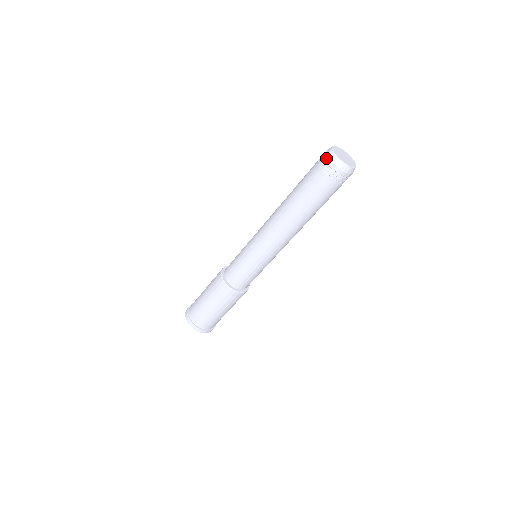
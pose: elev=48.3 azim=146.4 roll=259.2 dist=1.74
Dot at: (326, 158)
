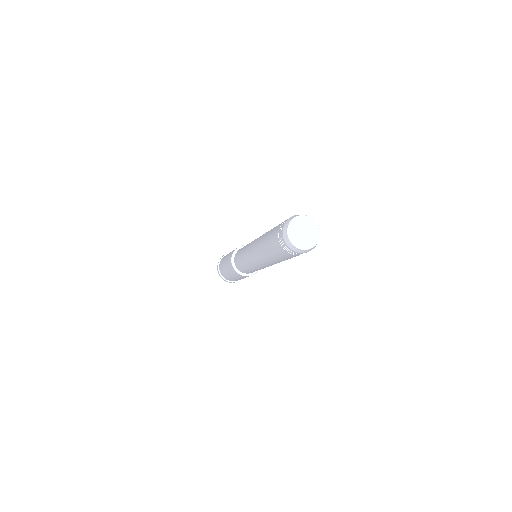
Dot at: (293, 252)
